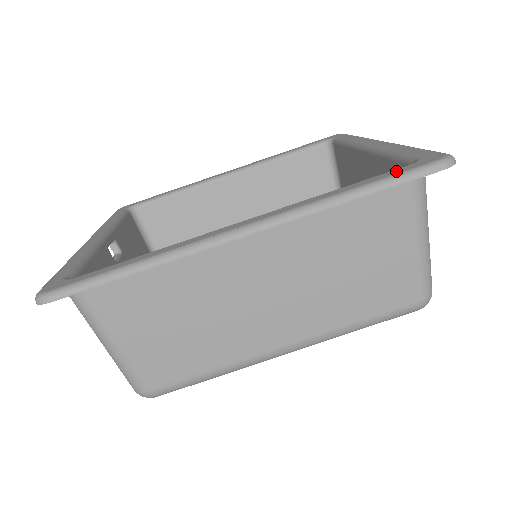
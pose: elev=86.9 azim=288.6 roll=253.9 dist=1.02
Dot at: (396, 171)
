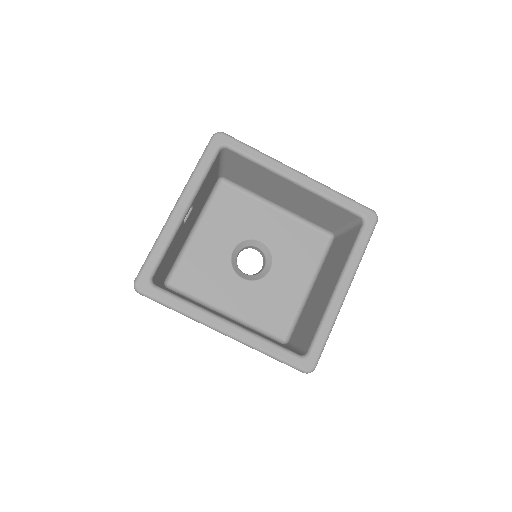
Dot at: (292, 359)
